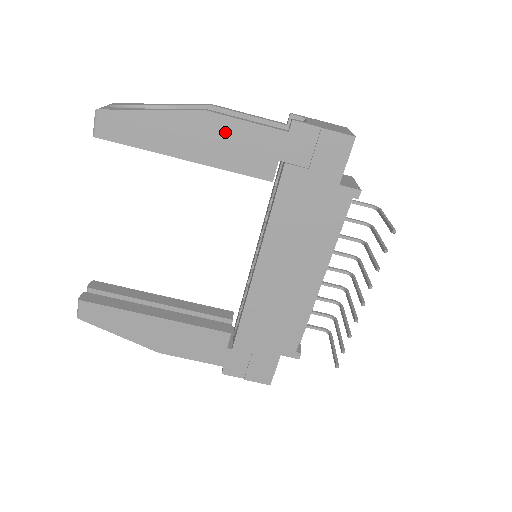
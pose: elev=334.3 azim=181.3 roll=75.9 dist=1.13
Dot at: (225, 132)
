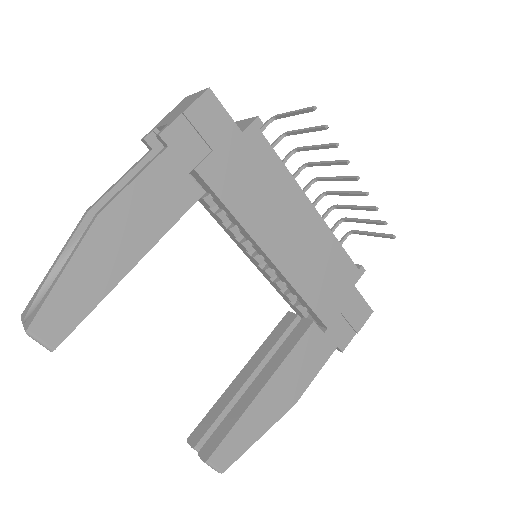
Dot at: (131, 208)
